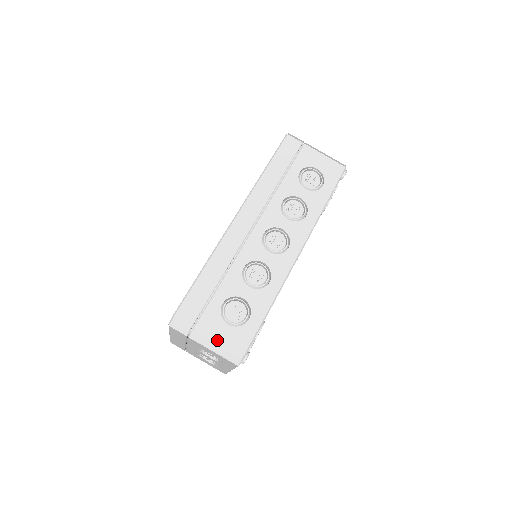
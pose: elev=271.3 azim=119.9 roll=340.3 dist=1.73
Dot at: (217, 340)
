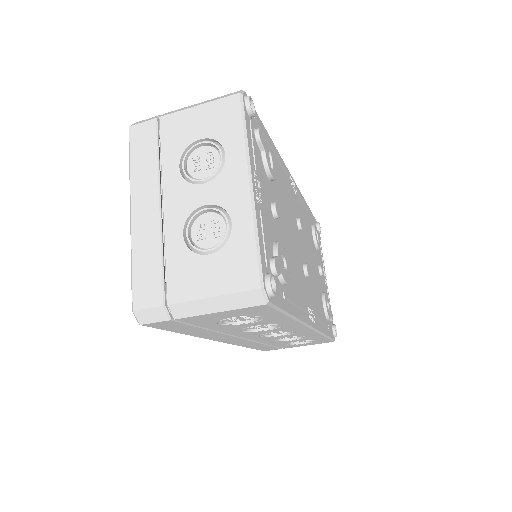
Dot at: occluded
